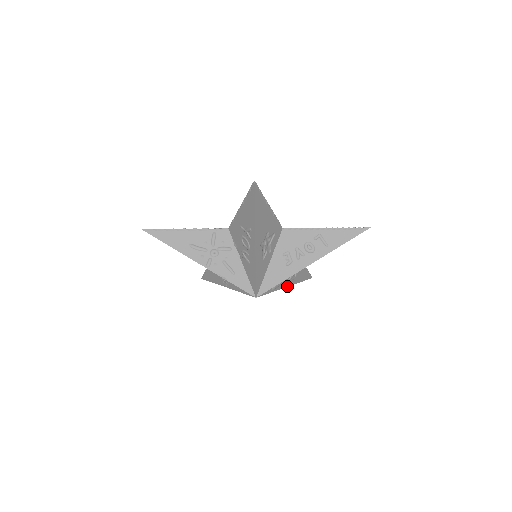
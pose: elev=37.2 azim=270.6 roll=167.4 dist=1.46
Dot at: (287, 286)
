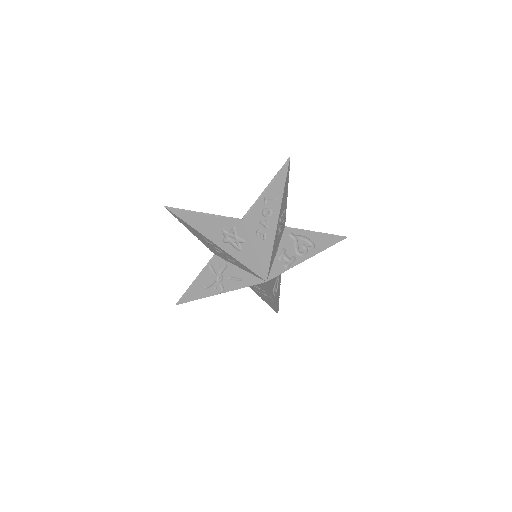
Dot at: occluded
